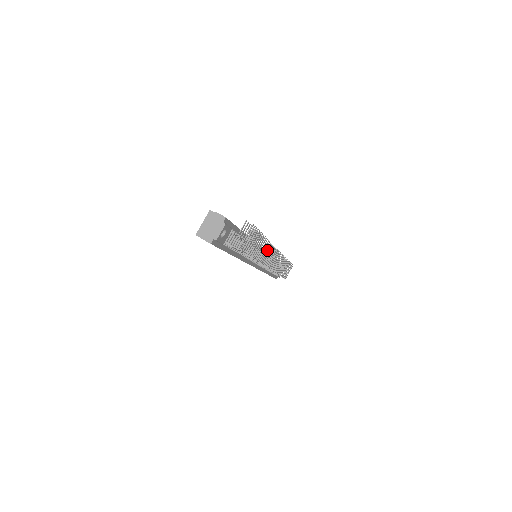
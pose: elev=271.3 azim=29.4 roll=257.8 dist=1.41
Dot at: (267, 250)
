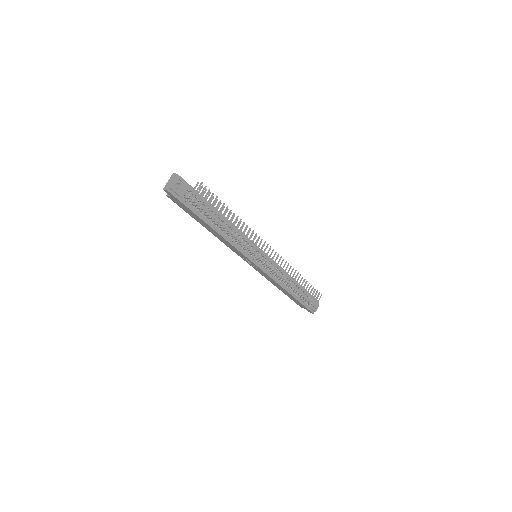
Dot at: occluded
